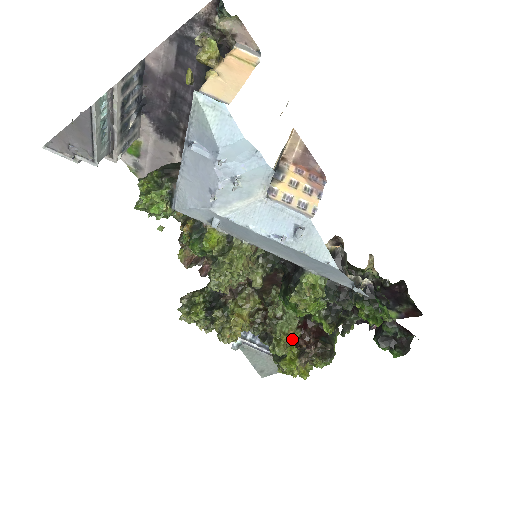
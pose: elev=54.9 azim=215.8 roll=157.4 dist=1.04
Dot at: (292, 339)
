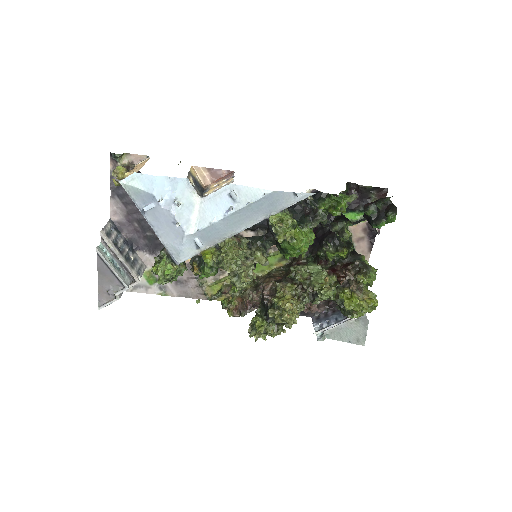
Dot at: (340, 289)
